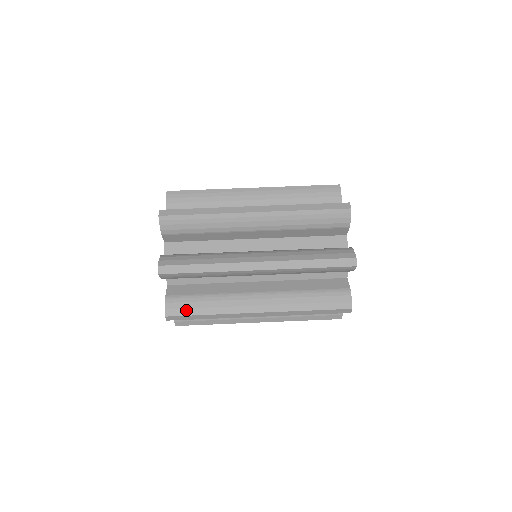
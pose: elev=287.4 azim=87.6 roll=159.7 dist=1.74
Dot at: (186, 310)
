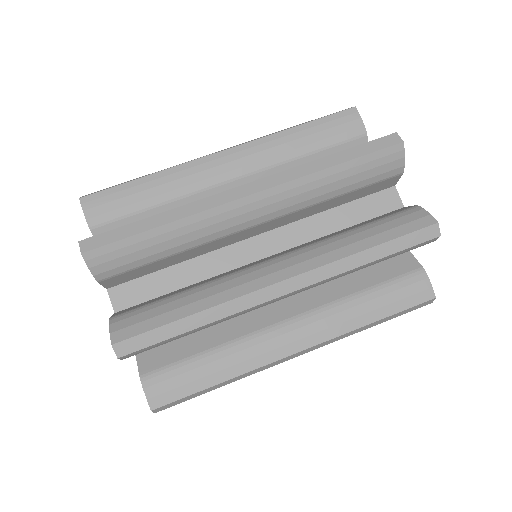
Dot at: occluded
